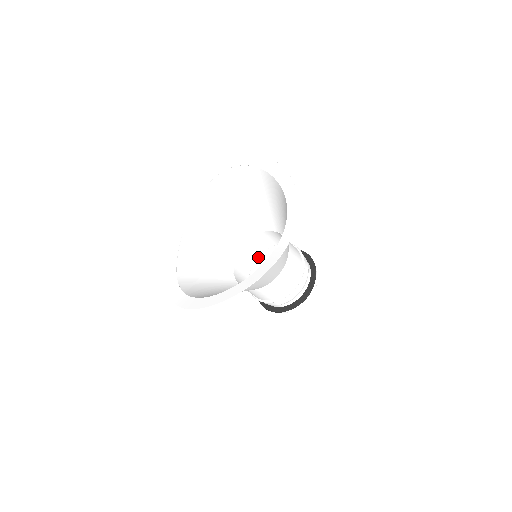
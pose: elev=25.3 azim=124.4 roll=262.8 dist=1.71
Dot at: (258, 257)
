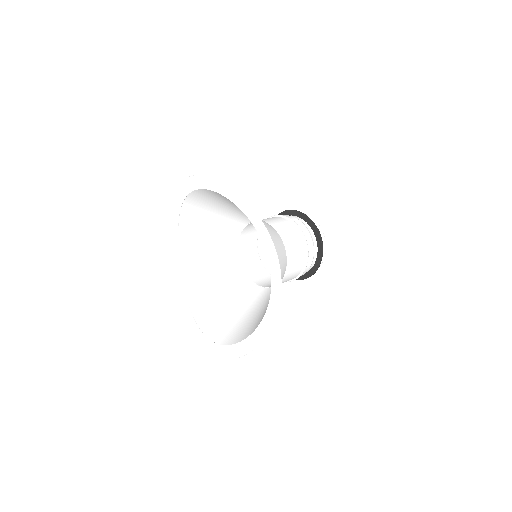
Dot at: occluded
